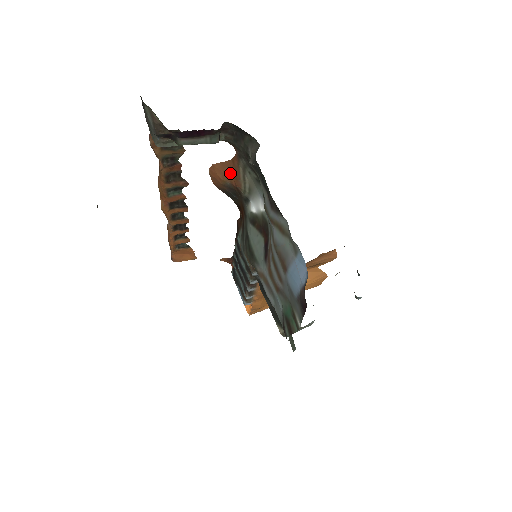
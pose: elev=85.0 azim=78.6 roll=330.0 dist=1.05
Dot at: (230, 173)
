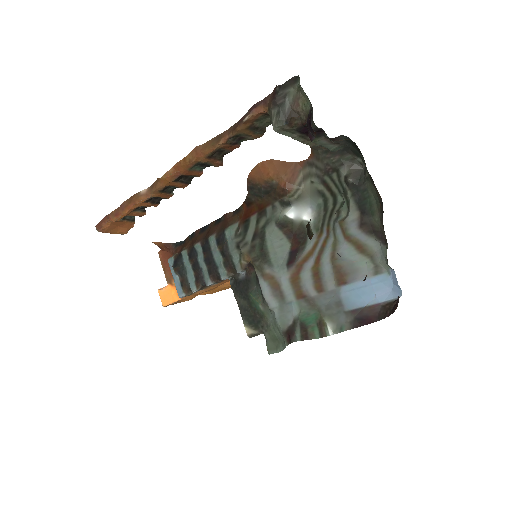
Dot at: (285, 174)
